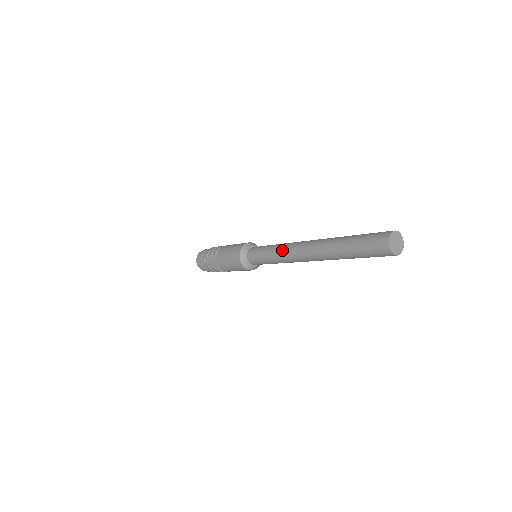
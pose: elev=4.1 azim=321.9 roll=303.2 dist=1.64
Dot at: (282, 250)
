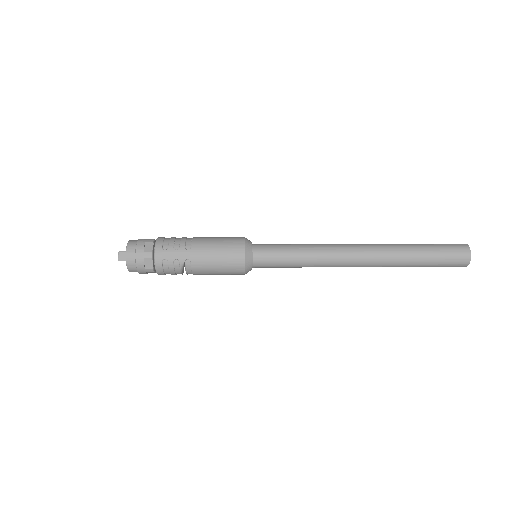
Dot at: (322, 249)
